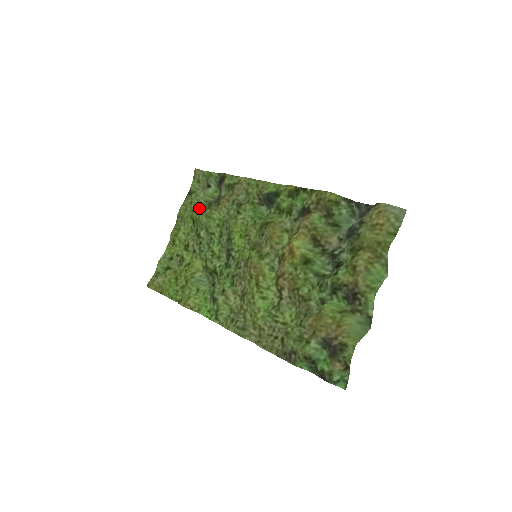
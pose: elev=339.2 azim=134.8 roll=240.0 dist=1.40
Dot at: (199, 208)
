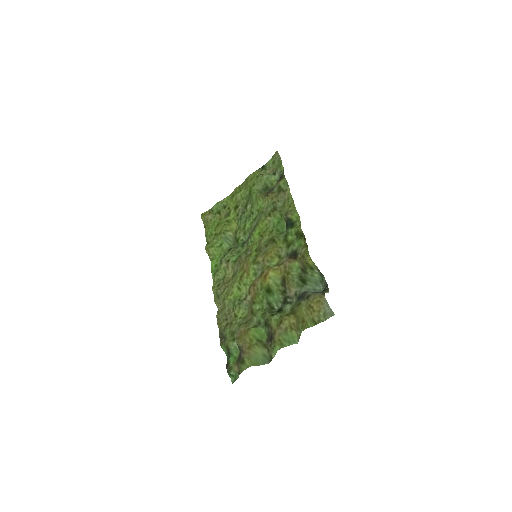
Dot at: (258, 186)
